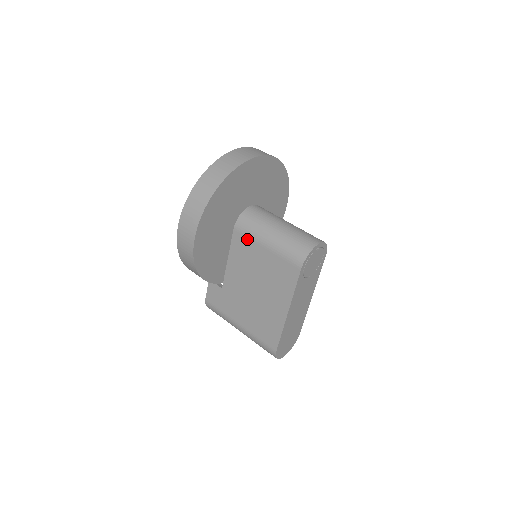
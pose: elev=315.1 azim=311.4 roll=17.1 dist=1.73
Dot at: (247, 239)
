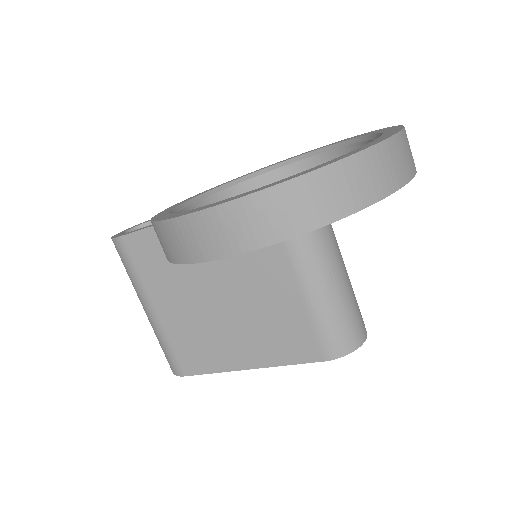
Dot at: (284, 259)
